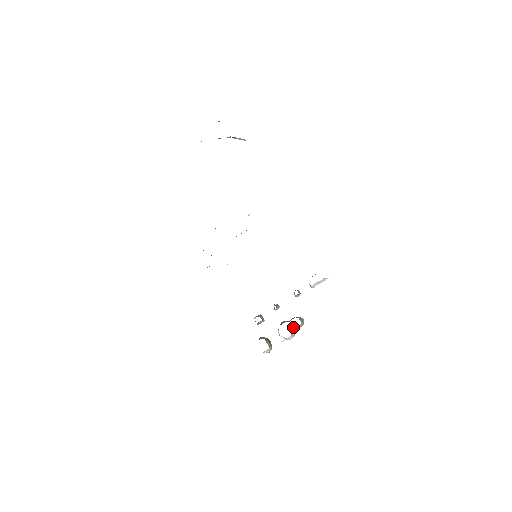
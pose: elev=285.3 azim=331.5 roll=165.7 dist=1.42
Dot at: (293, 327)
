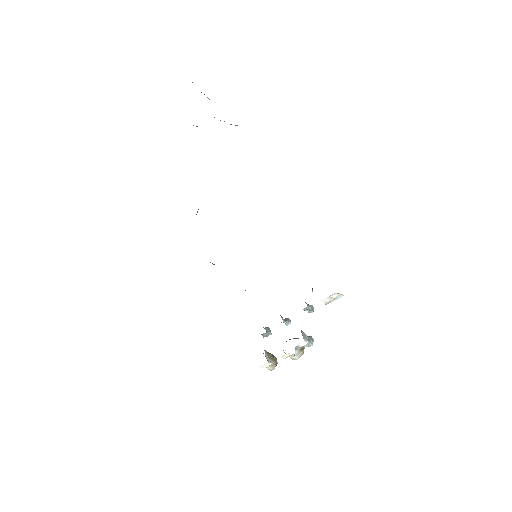
Dot at: occluded
